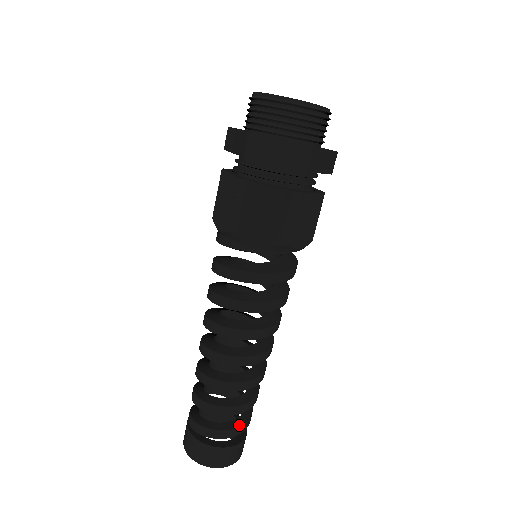
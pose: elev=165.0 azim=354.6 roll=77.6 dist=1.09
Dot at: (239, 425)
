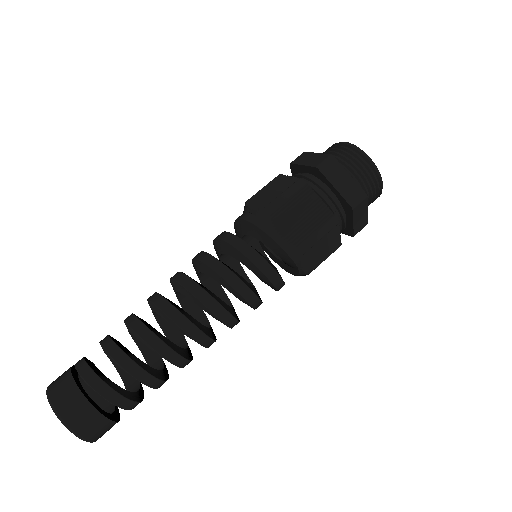
Dot at: (129, 397)
